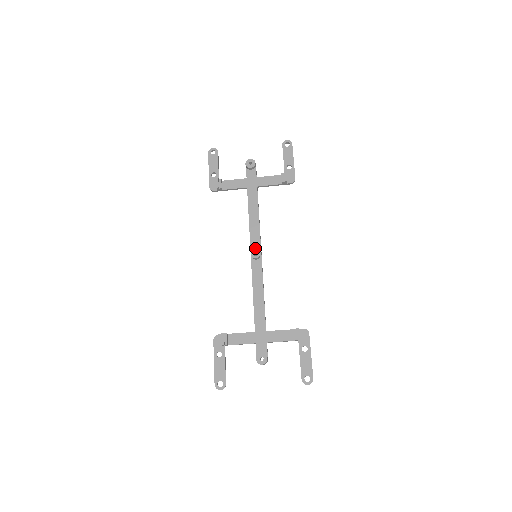
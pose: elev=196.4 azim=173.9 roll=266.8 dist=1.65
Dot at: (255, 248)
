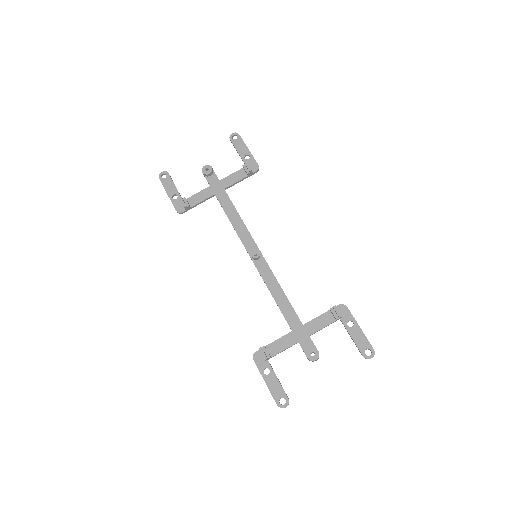
Dot at: (251, 249)
